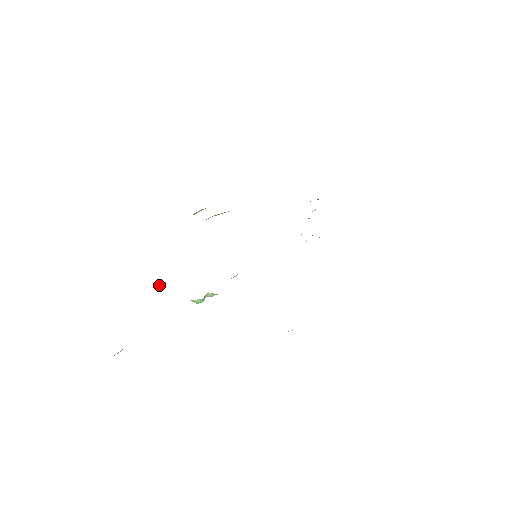
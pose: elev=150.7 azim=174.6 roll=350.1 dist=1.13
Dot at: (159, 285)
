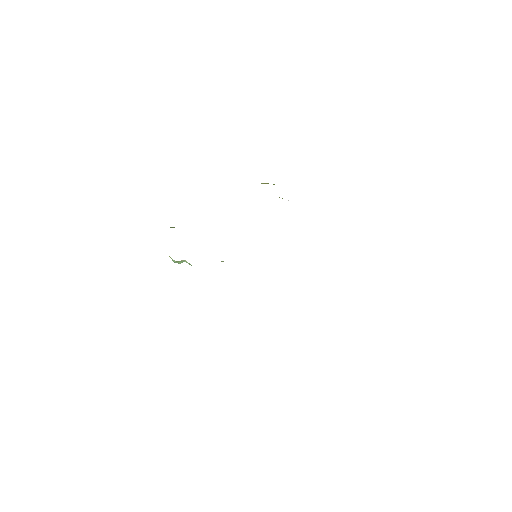
Dot at: occluded
